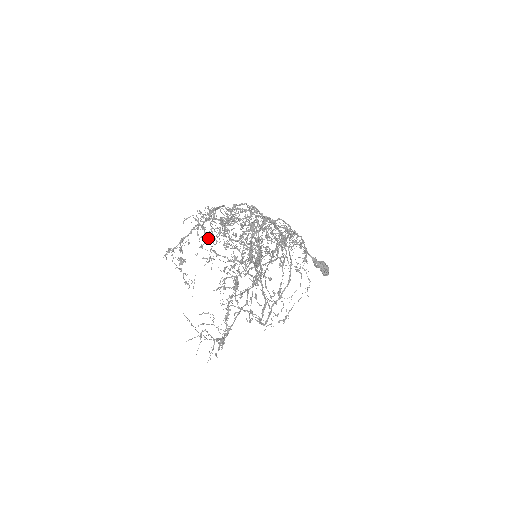
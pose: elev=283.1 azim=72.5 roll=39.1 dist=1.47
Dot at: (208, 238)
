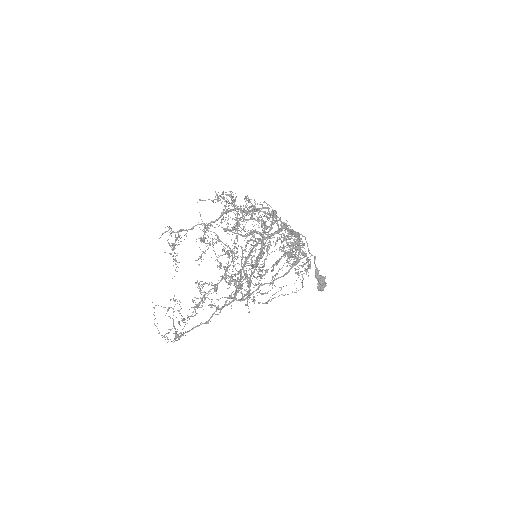
Dot at: (214, 227)
